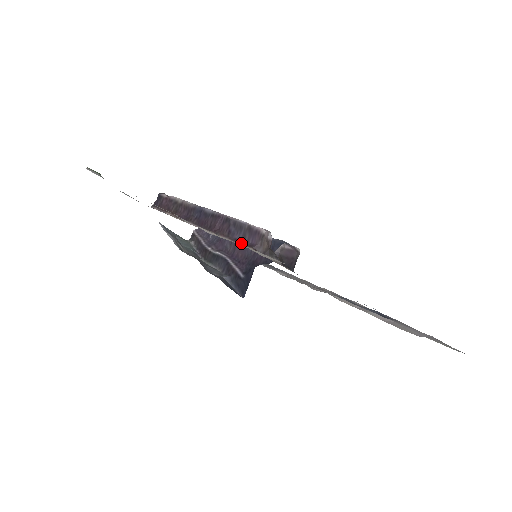
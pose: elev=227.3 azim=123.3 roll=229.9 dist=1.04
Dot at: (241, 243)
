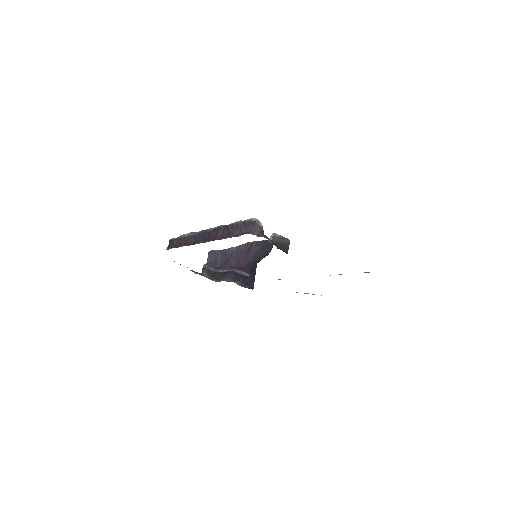
Dot at: (239, 235)
